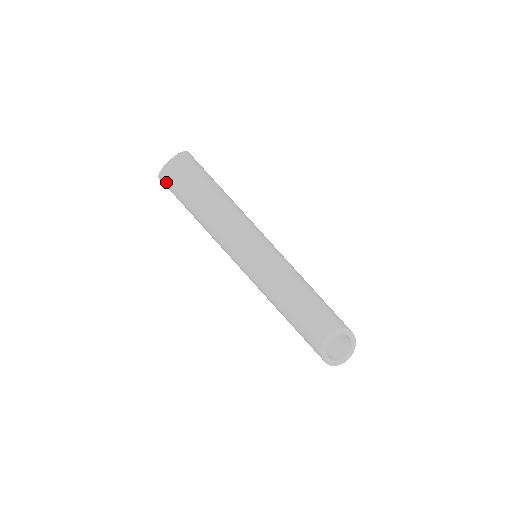
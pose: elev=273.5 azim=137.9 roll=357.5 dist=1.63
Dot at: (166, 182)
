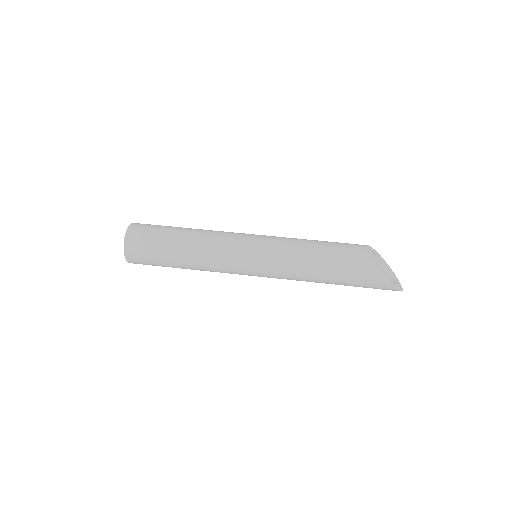
Dot at: (135, 244)
